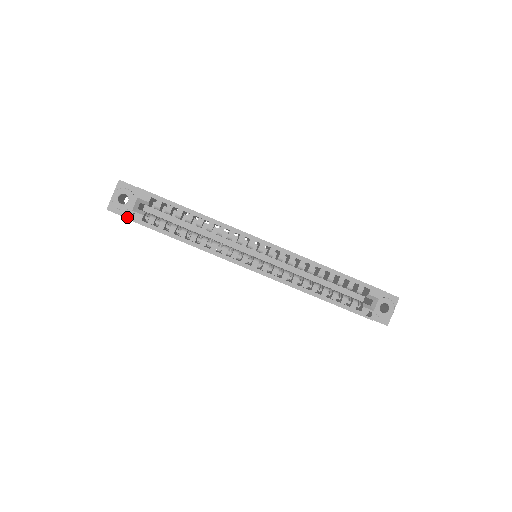
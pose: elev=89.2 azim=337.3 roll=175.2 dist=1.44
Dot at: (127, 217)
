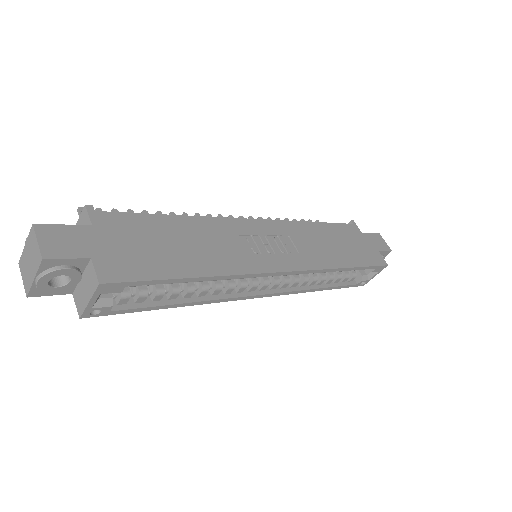
Dot at: (83, 317)
